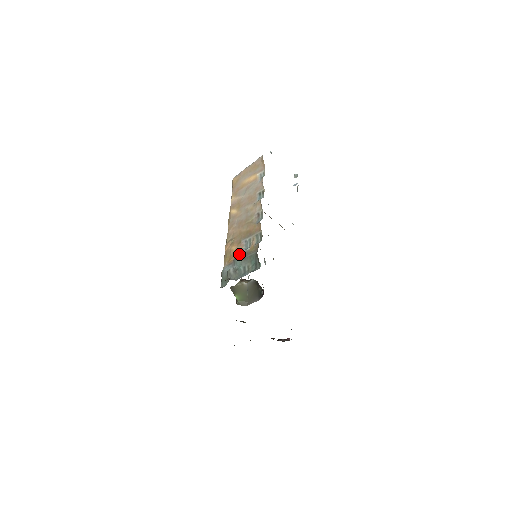
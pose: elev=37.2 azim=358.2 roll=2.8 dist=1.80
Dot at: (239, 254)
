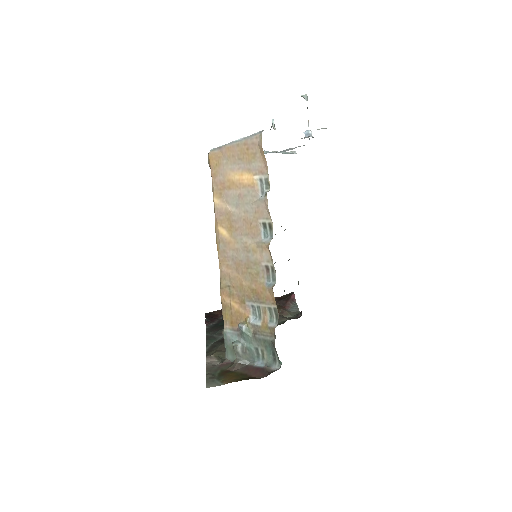
Dot at: (246, 326)
